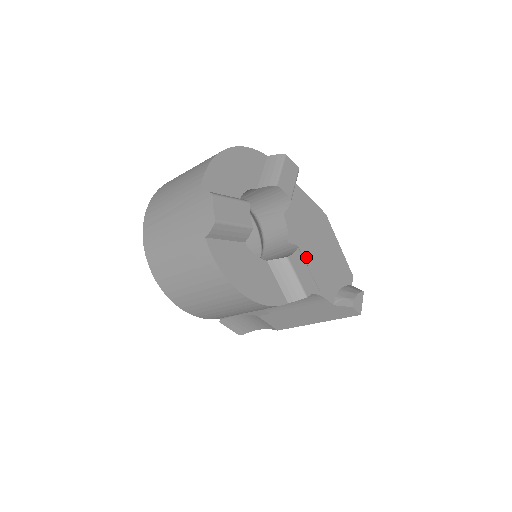
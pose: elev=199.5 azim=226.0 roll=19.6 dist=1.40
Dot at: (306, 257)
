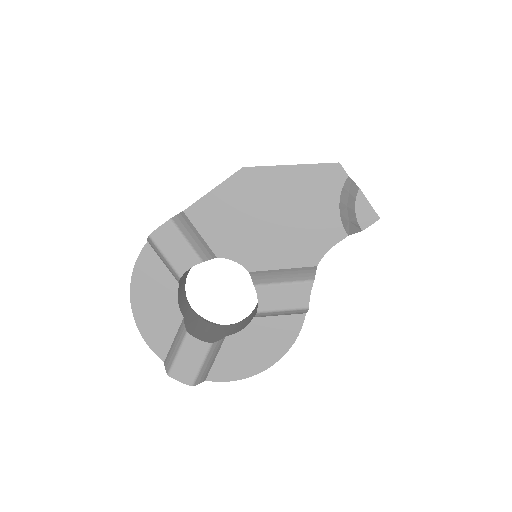
Dot at: (276, 249)
